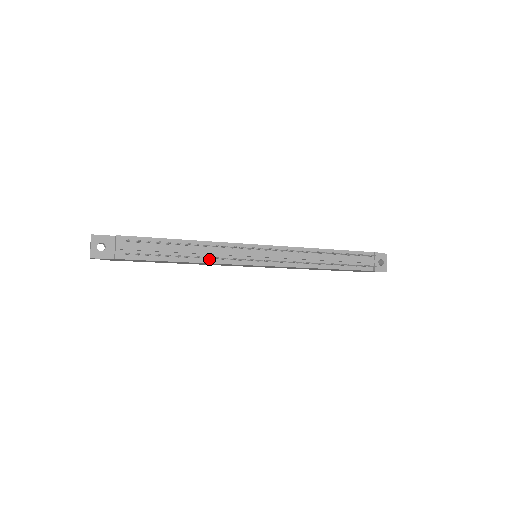
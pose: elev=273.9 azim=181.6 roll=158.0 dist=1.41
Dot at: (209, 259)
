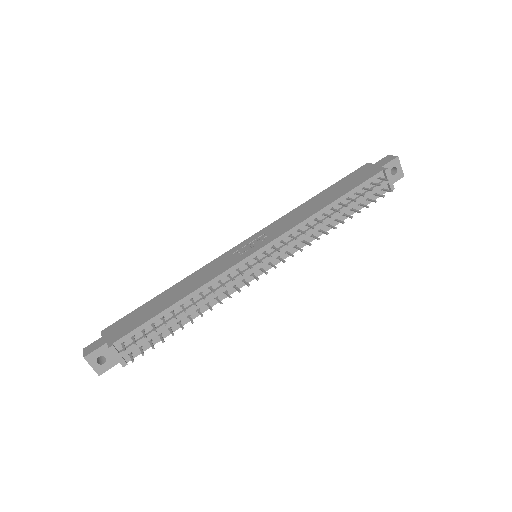
Dot at: (212, 302)
